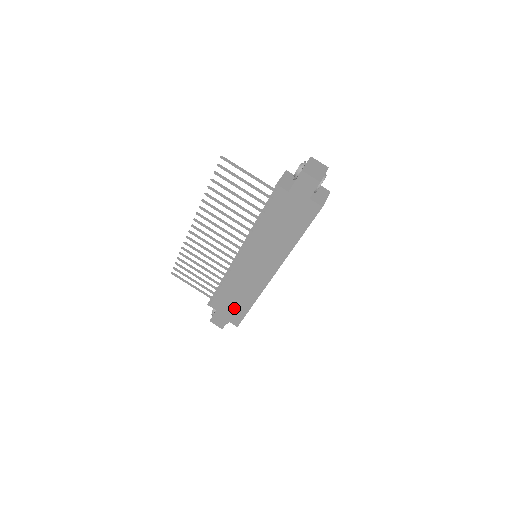
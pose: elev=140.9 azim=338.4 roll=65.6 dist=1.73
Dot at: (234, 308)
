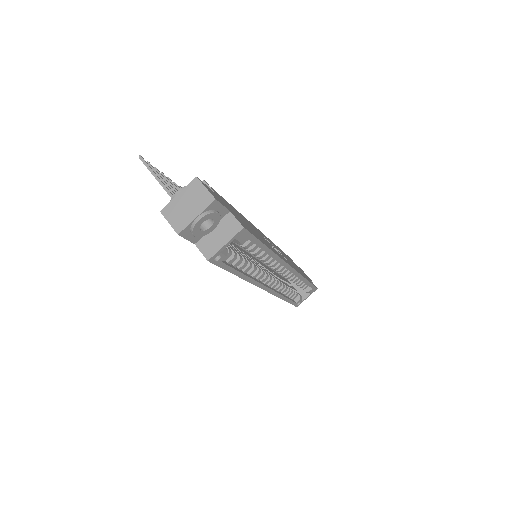
Dot at: occluded
